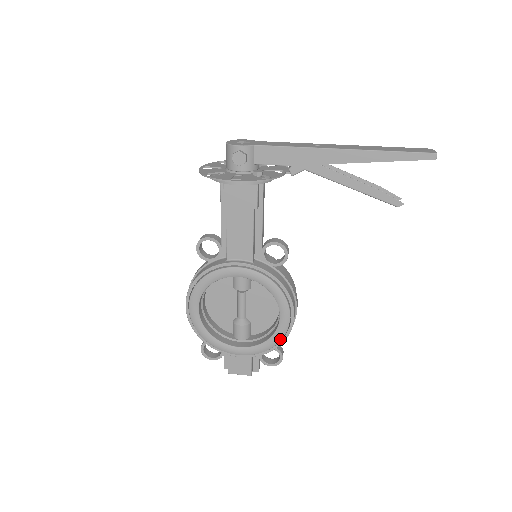
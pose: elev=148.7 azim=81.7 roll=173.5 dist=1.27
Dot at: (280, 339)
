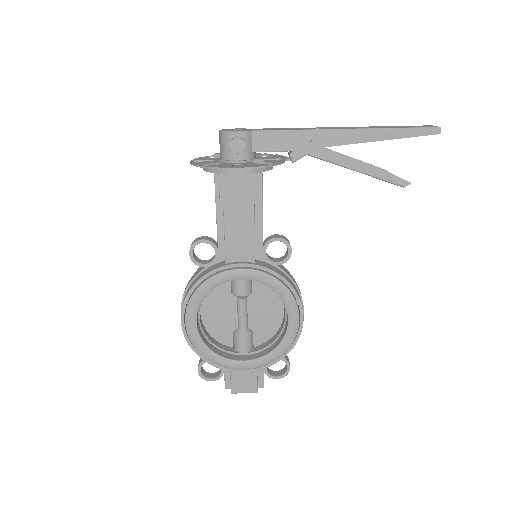
Dot at: (289, 345)
